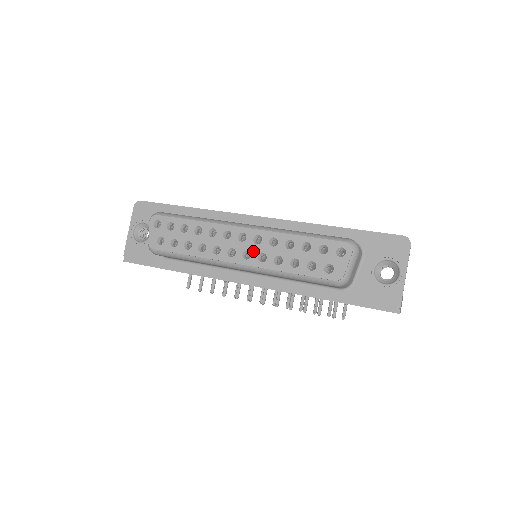
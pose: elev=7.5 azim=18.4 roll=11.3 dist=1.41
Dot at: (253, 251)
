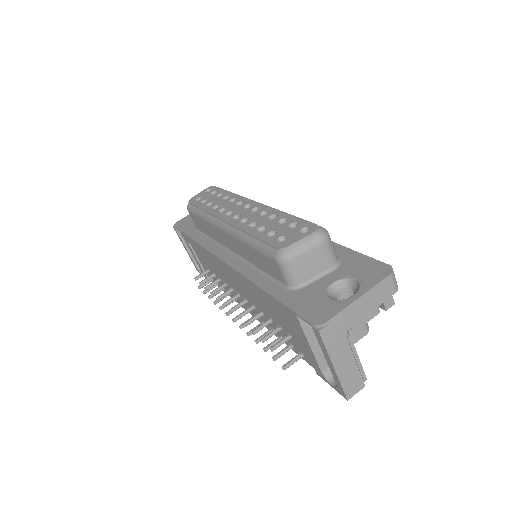
Dot at: (243, 215)
